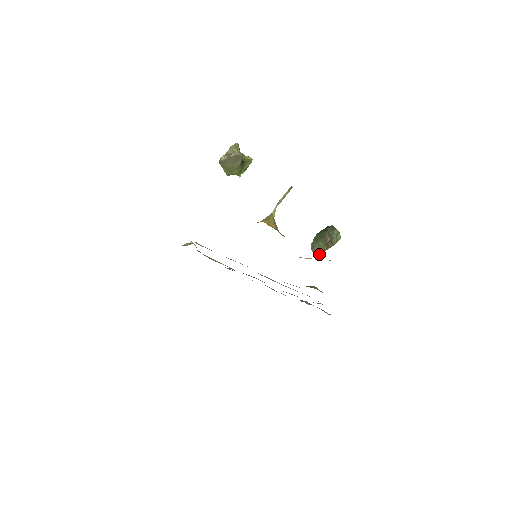
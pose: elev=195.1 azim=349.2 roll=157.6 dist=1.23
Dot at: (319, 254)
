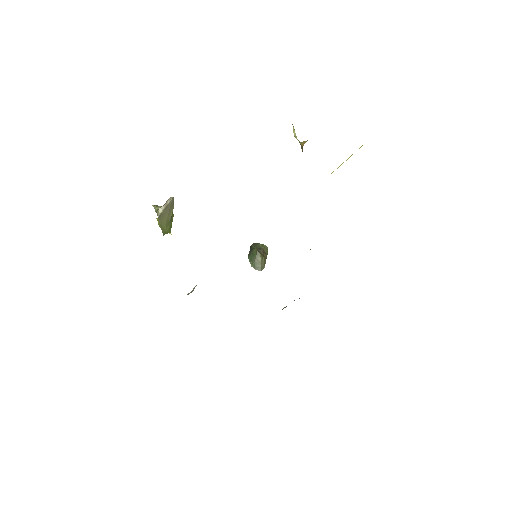
Dot at: (263, 268)
